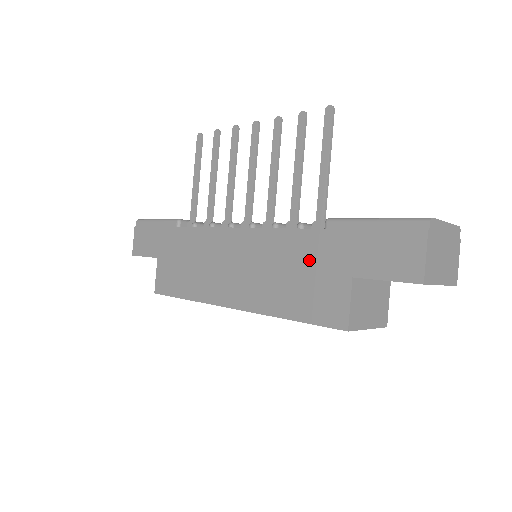
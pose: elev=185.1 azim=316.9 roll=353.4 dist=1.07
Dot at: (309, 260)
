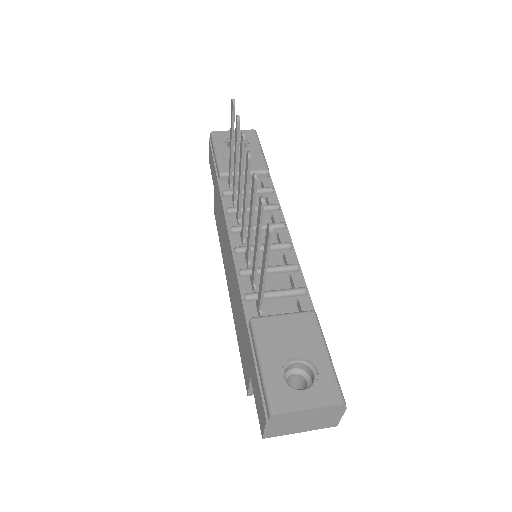
Dot at: (243, 329)
